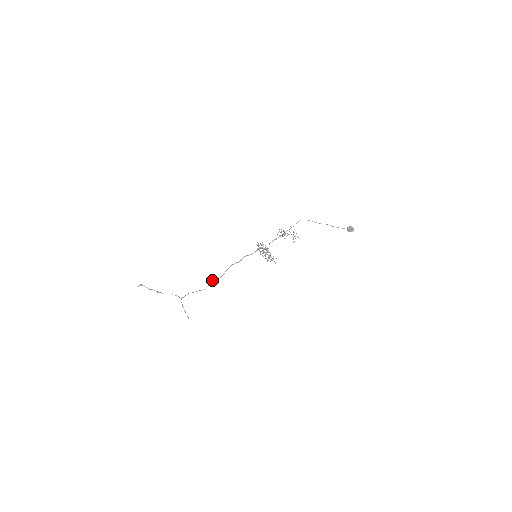
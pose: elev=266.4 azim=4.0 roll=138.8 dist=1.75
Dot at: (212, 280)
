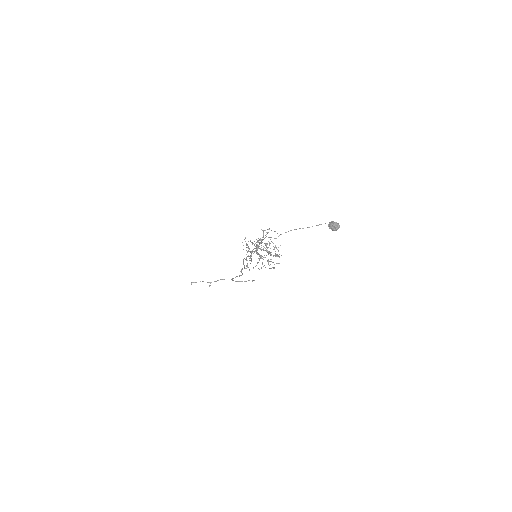
Dot at: occluded
